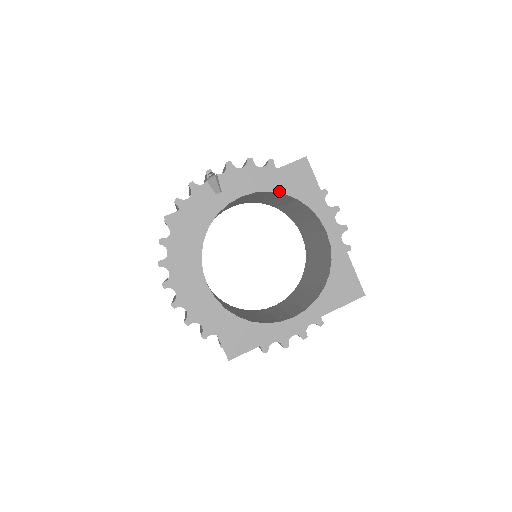
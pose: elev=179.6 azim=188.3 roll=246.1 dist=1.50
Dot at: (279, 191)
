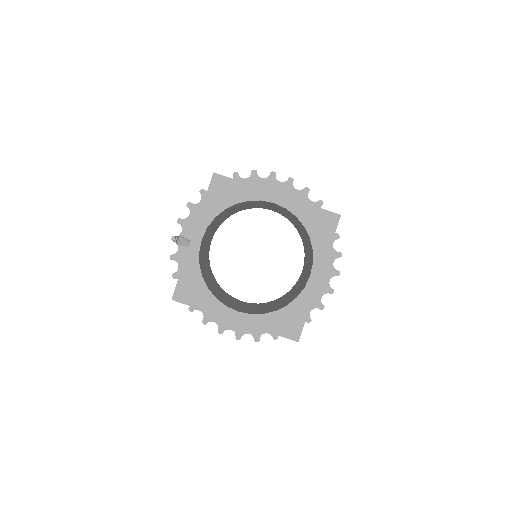
Dot at: (220, 211)
